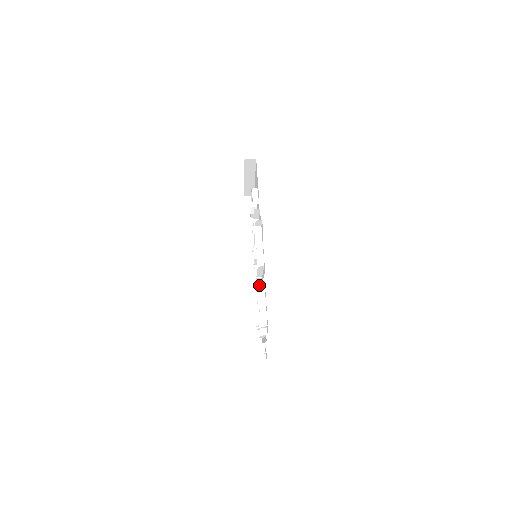
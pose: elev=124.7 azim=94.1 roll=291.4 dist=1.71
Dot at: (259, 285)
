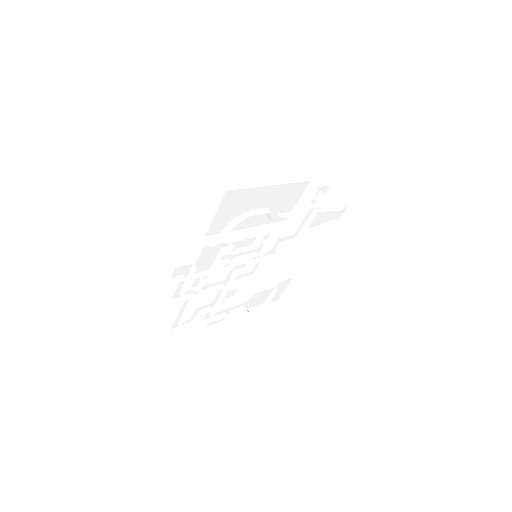
Dot at: (191, 299)
